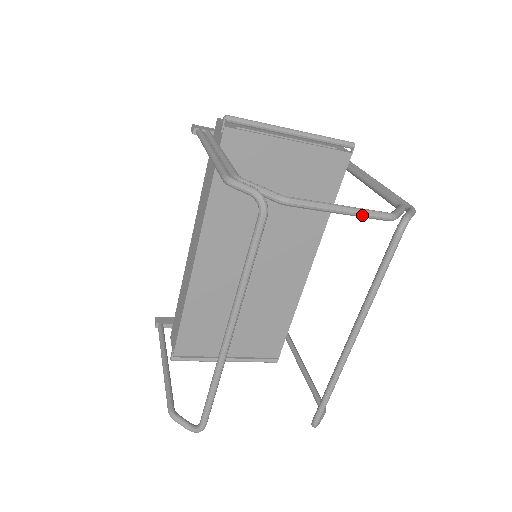
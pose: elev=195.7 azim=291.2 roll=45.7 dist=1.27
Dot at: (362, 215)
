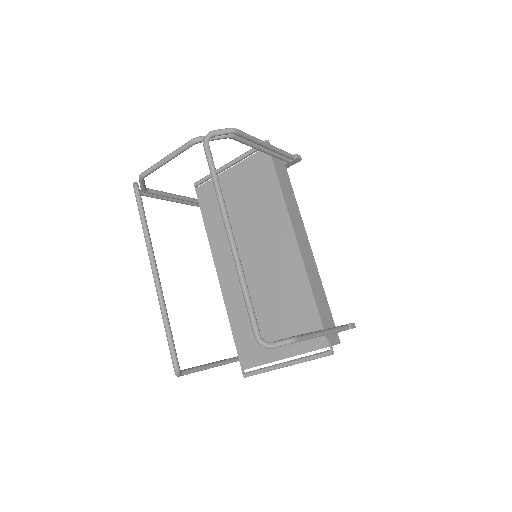
Dot at: (176, 152)
